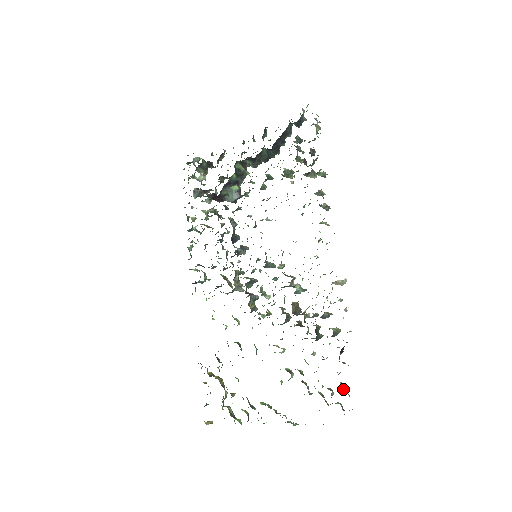
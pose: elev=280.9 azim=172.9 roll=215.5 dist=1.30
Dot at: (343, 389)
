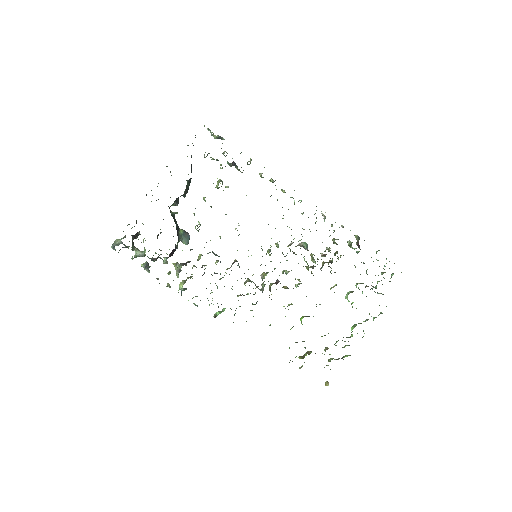
Dot at: occluded
